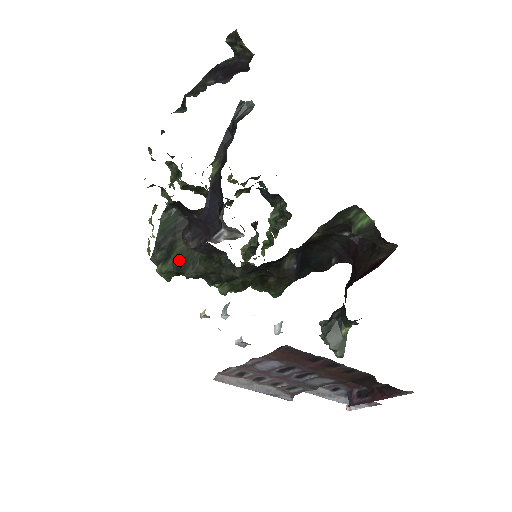
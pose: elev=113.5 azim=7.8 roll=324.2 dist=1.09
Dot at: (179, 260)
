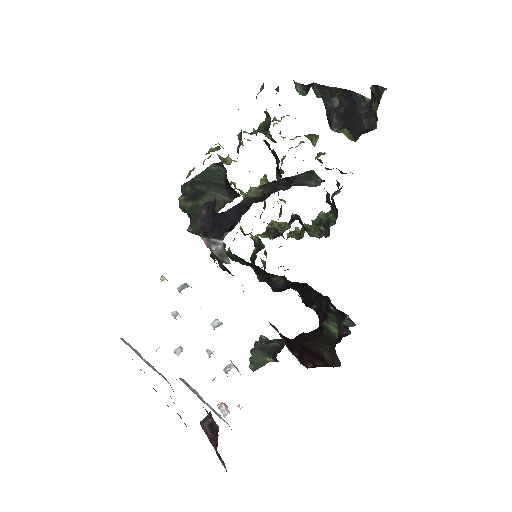
Dot at: (195, 211)
